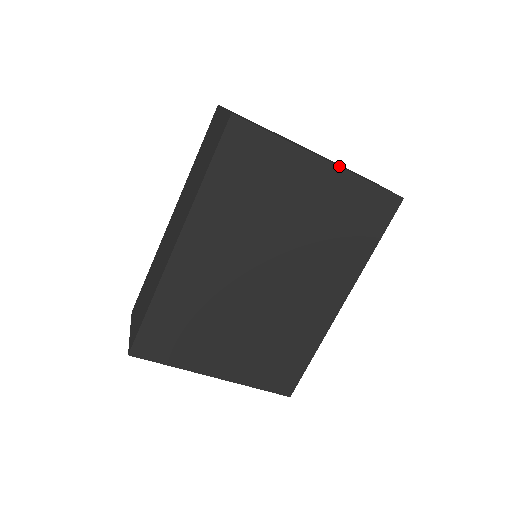
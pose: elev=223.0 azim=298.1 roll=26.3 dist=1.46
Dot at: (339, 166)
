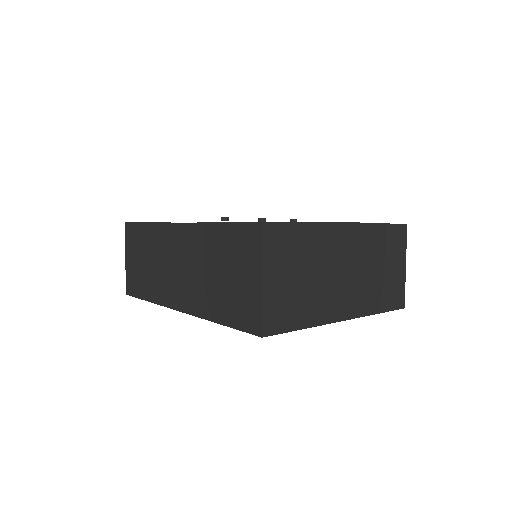
Dot at: occluded
